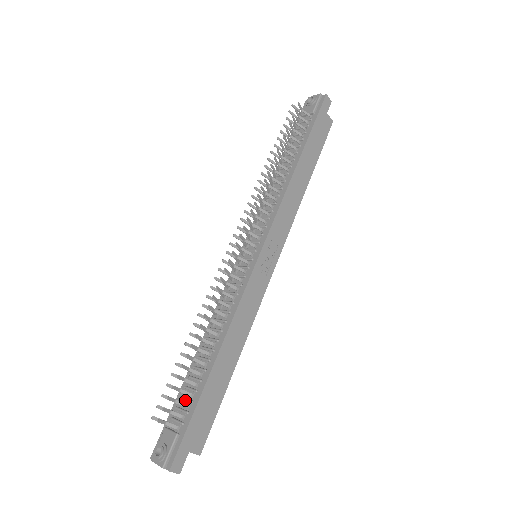
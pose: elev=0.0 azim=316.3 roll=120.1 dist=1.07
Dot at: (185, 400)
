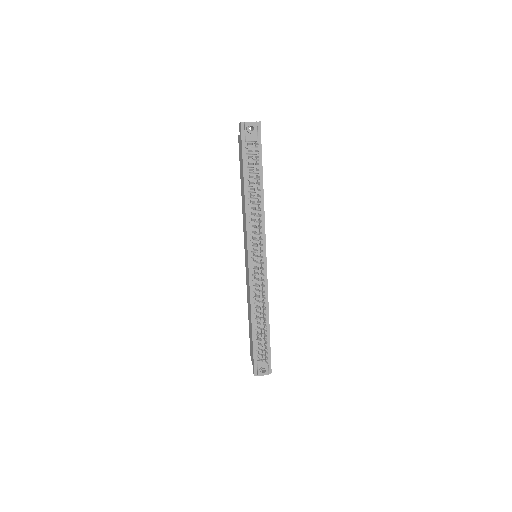
Dot at: occluded
